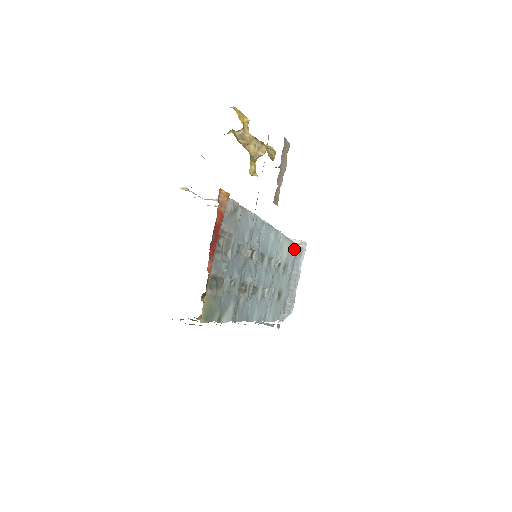
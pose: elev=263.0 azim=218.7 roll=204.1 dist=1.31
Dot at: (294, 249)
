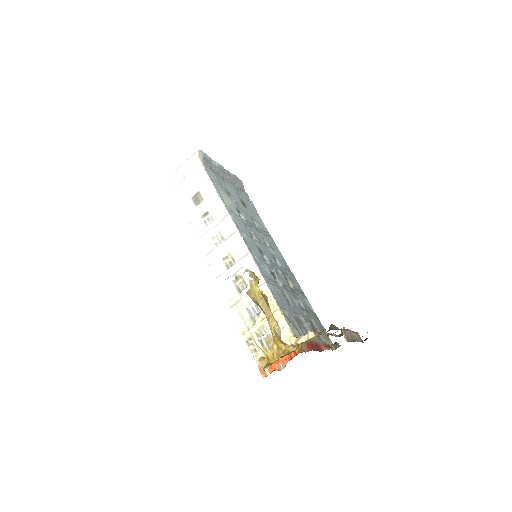
Dot at: (210, 174)
